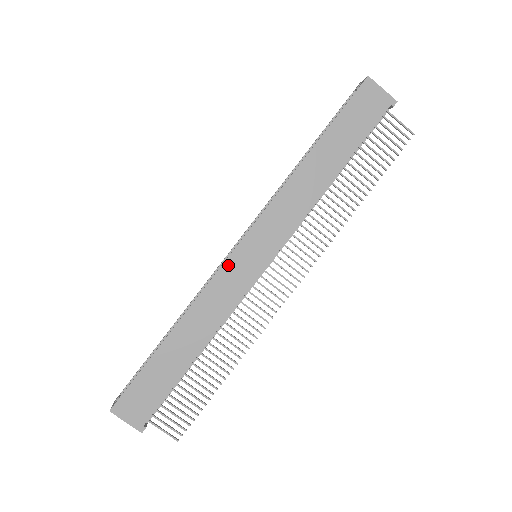
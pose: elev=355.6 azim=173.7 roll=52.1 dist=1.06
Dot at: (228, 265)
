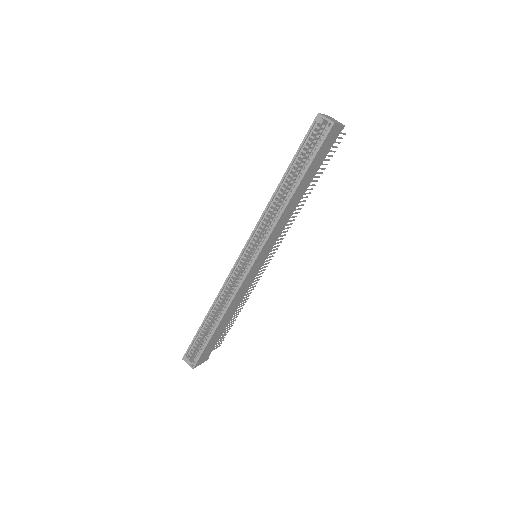
Dot at: (248, 276)
